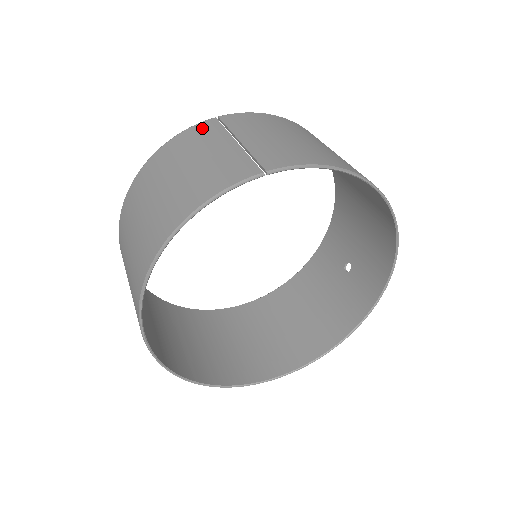
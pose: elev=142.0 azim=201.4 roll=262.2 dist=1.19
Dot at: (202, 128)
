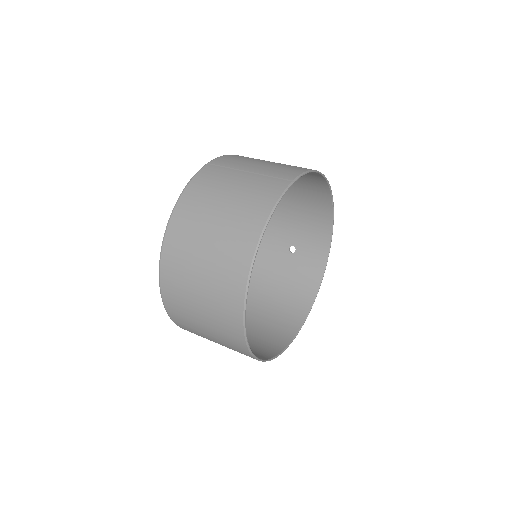
Dot at: (207, 172)
